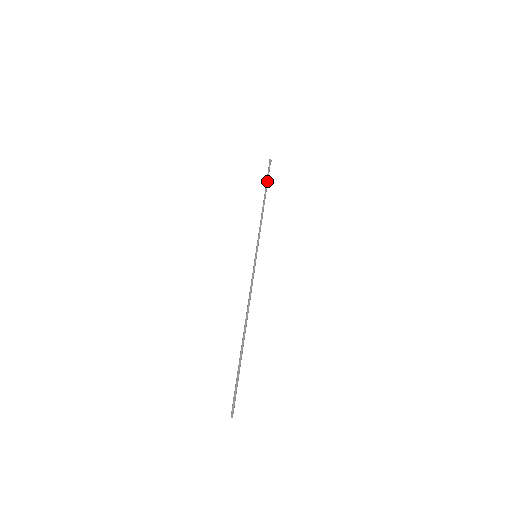
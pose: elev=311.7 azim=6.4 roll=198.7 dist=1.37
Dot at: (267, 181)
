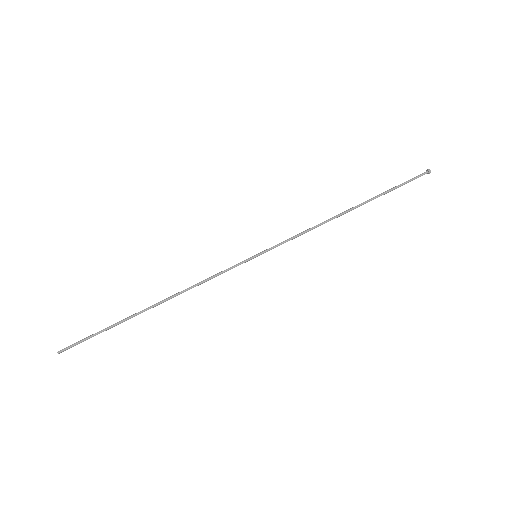
Dot at: (386, 192)
